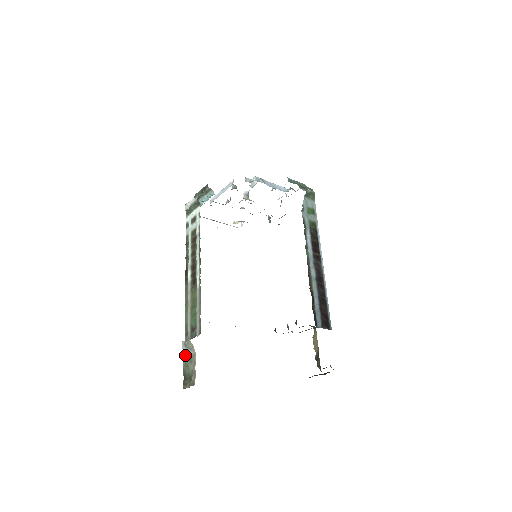
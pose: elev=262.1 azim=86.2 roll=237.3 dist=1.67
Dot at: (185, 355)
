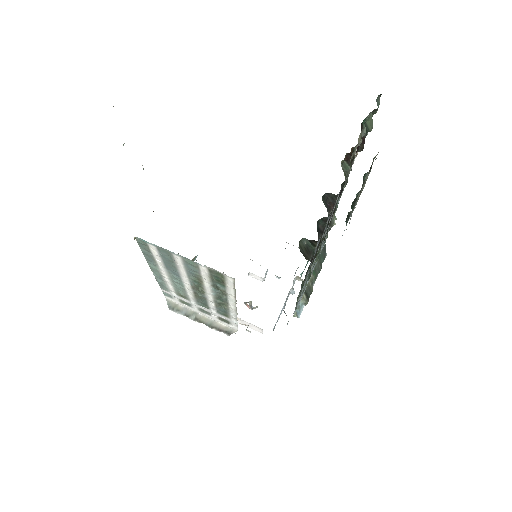
Dot at: occluded
